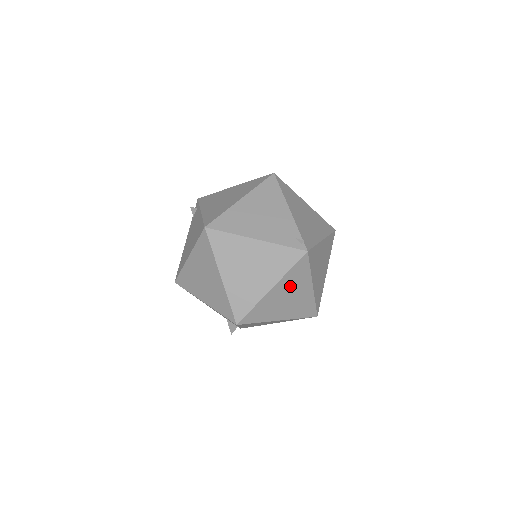
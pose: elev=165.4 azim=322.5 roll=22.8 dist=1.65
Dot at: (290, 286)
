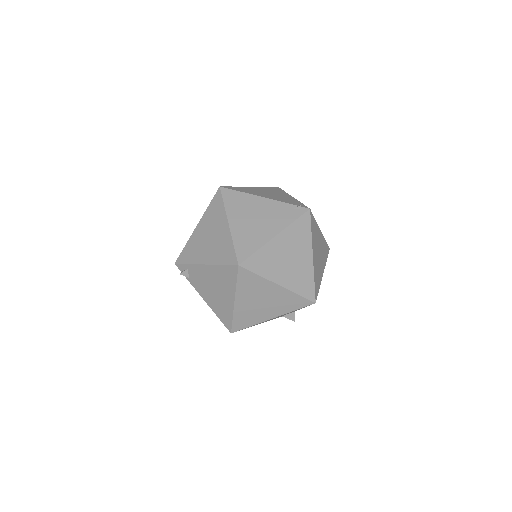
Dot at: (316, 244)
